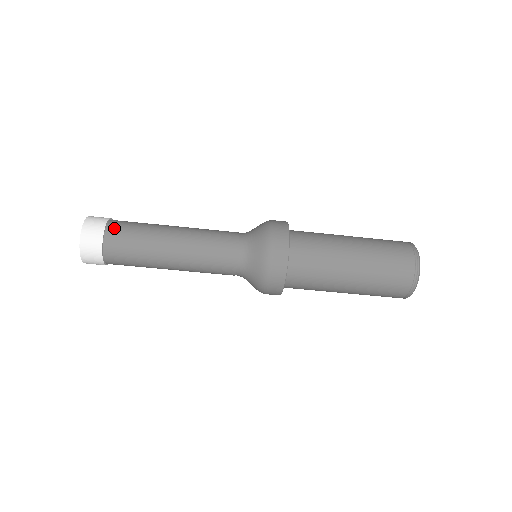
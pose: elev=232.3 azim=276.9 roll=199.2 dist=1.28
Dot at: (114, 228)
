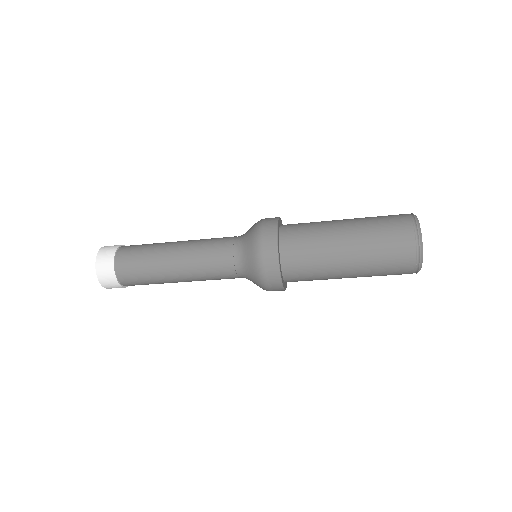
Dot at: (121, 262)
